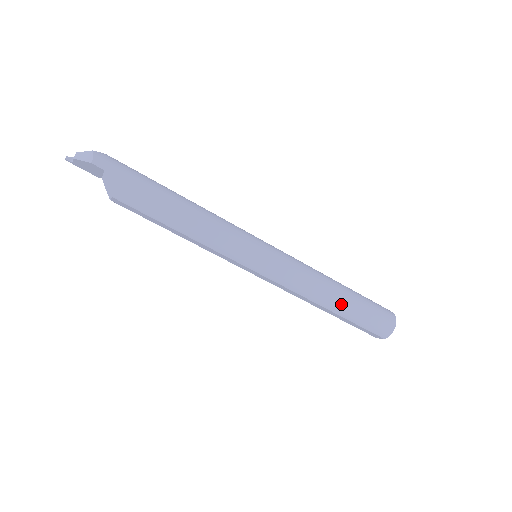
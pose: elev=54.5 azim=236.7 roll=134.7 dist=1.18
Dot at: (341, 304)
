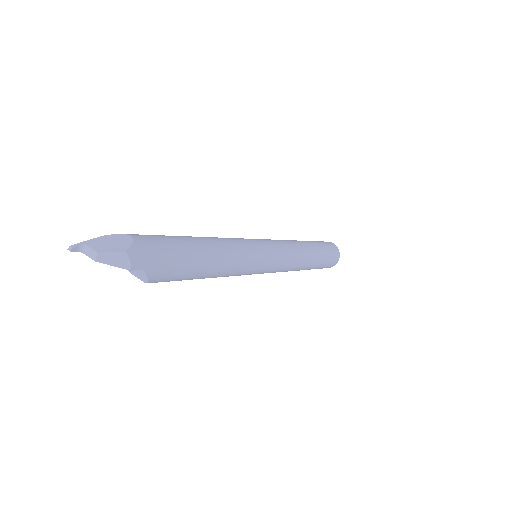
Dot at: (312, 265)
